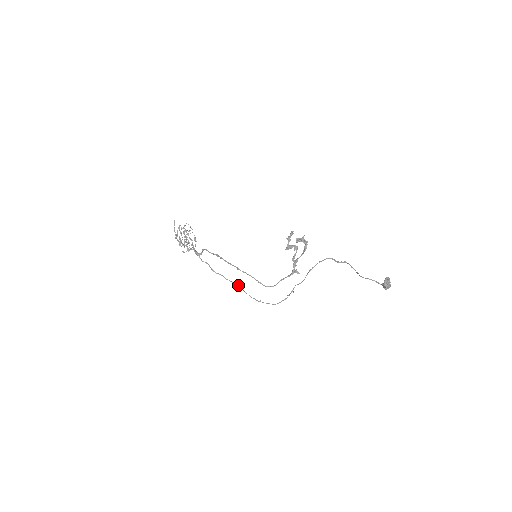
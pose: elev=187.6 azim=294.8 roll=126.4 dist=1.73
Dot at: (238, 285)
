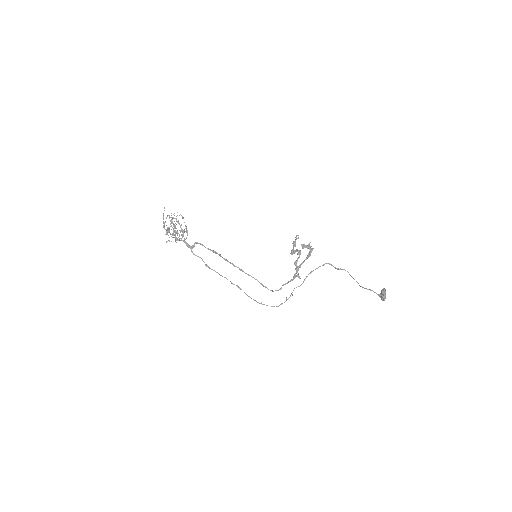
Dot at: occluded
